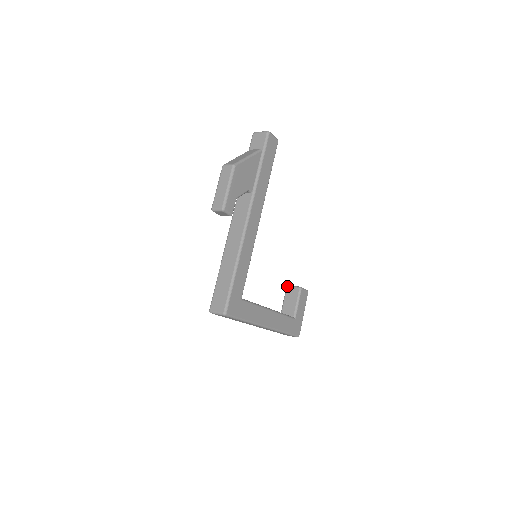
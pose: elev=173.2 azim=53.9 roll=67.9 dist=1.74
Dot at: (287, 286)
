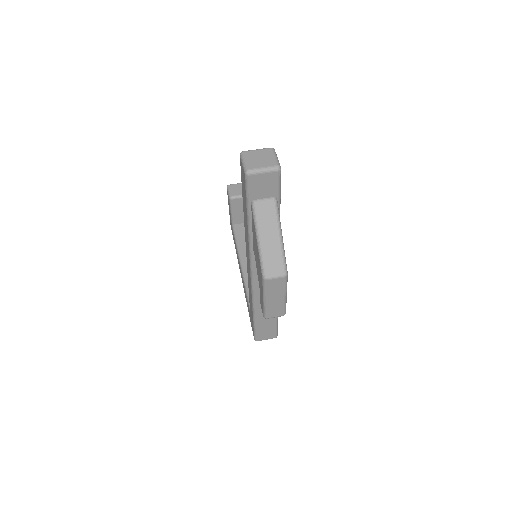
Dot at: (231, 199)
